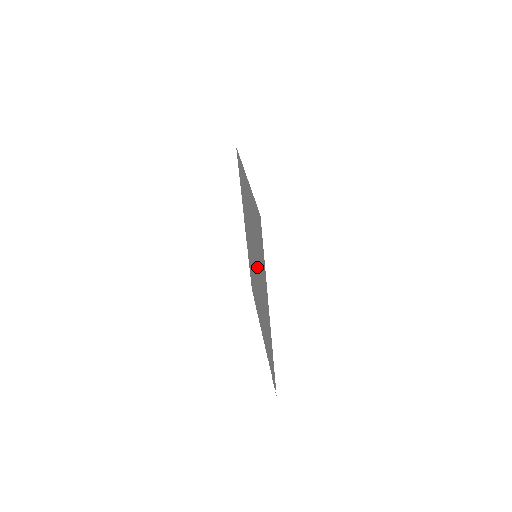
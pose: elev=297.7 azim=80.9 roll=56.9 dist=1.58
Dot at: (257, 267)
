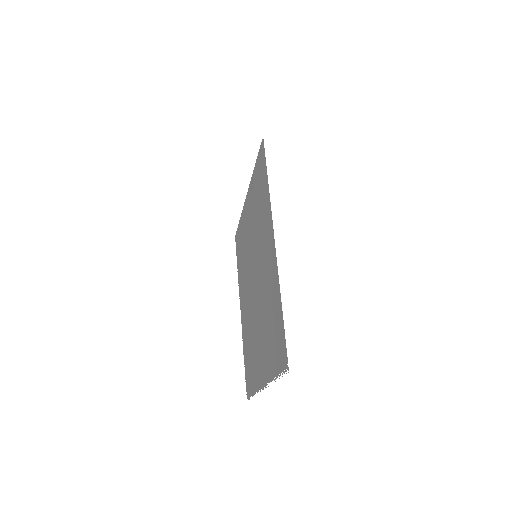
Dot at: (257, 263)
